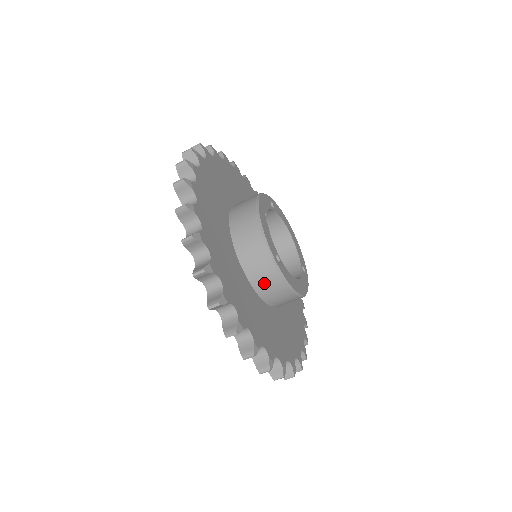
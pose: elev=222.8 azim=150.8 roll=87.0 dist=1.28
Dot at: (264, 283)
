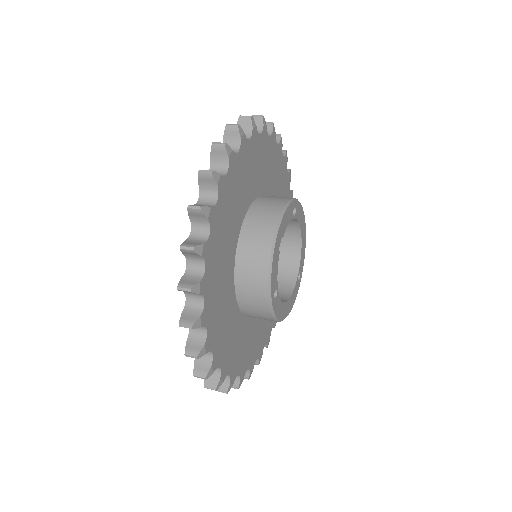
Dot at: (252, 310)
